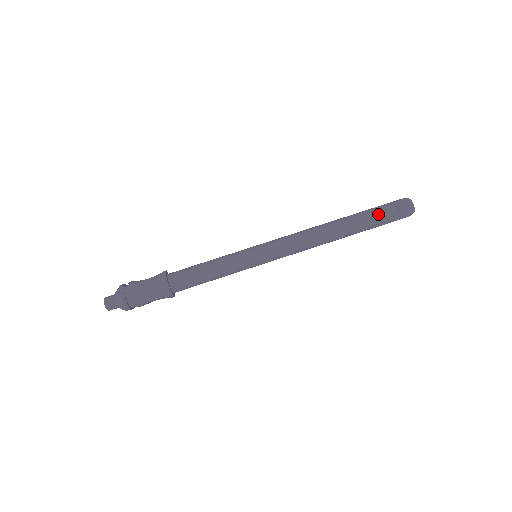
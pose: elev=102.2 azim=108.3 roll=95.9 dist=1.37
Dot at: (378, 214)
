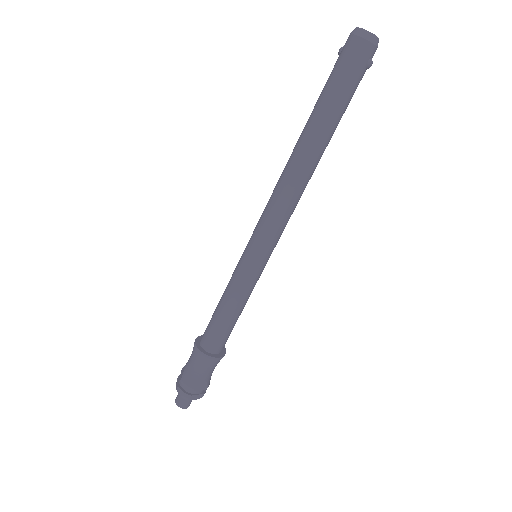
Dot at: occluded
